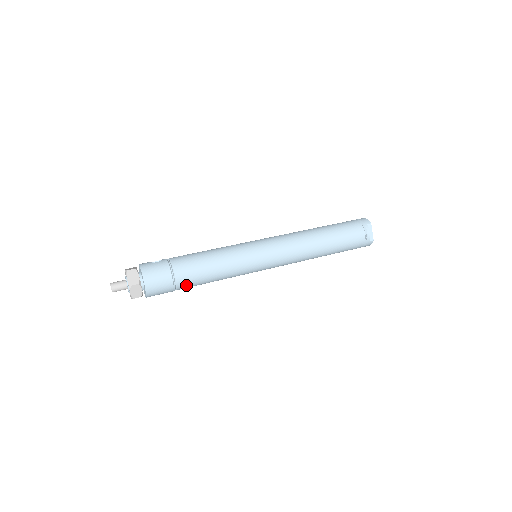
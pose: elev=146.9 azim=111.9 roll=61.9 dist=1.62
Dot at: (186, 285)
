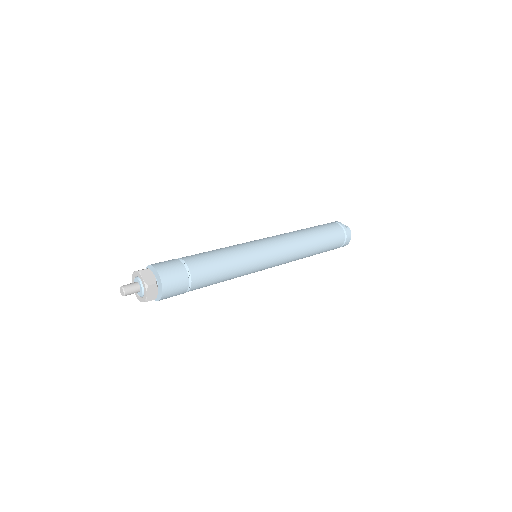
Dot at: (198, 269)
